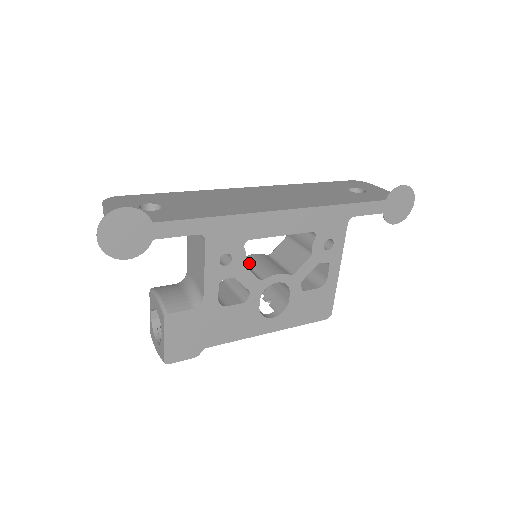
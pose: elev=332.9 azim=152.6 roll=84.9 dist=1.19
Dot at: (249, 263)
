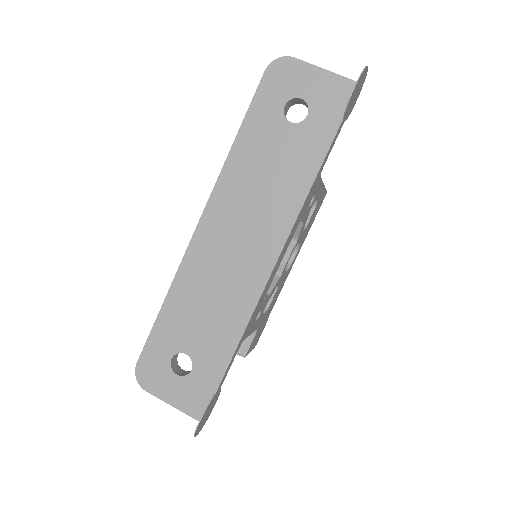
Dot at: occluded
